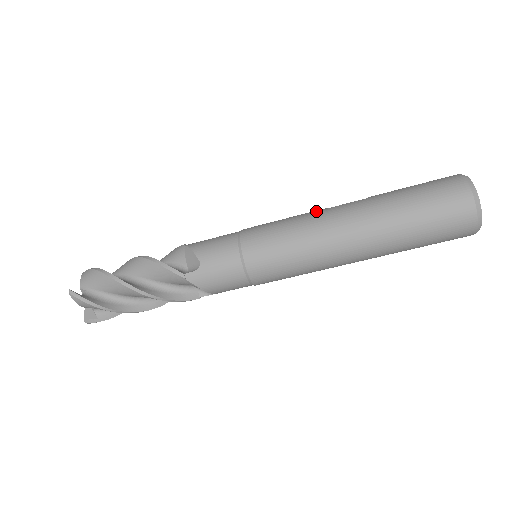
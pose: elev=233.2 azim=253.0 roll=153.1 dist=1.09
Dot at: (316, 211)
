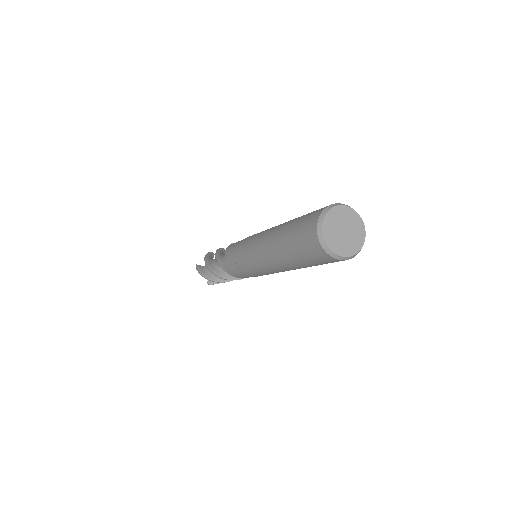
Dot at: (268, 229)
